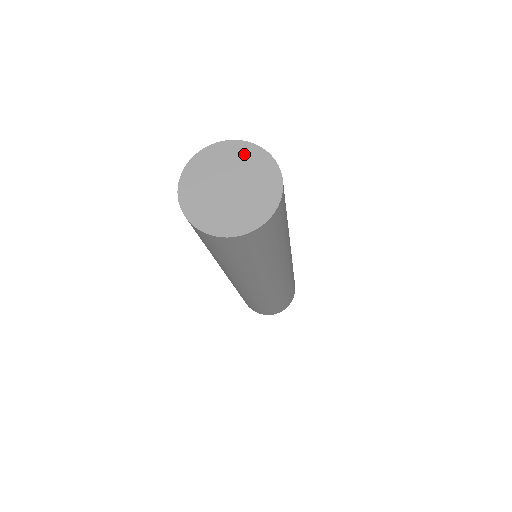
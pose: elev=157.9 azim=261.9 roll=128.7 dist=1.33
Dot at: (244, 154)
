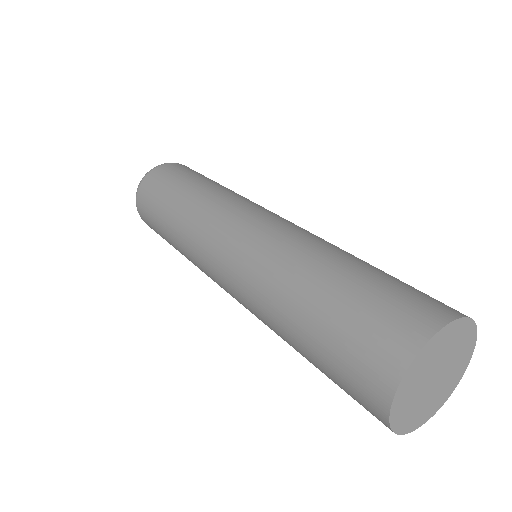
Dot at: (449, 337)
